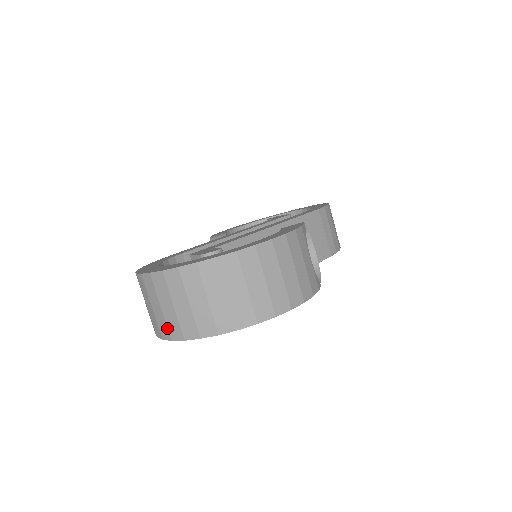
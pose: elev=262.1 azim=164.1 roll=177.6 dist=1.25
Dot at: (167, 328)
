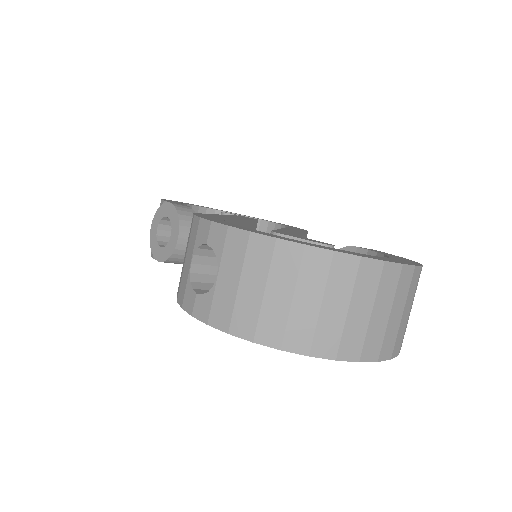
Dot at: (284, 330)
